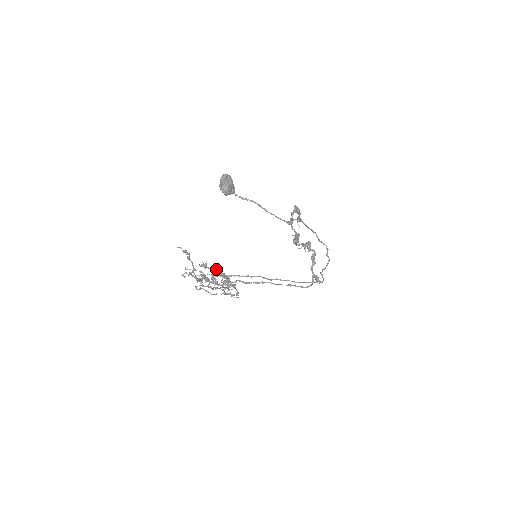
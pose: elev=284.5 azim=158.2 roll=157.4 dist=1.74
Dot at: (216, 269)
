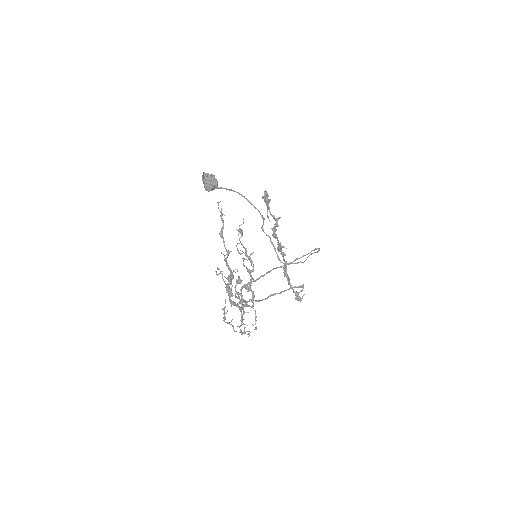
Dot at: (245, 248)
